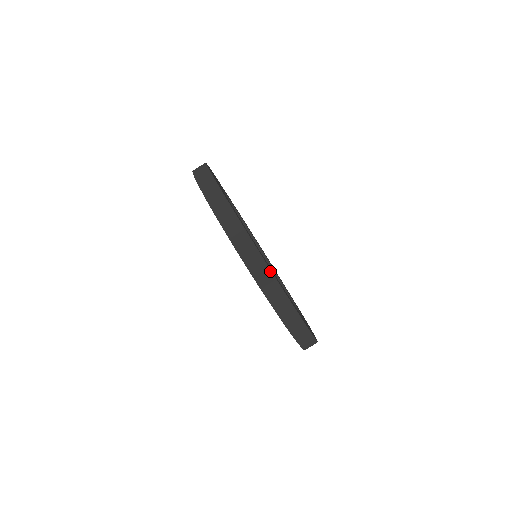
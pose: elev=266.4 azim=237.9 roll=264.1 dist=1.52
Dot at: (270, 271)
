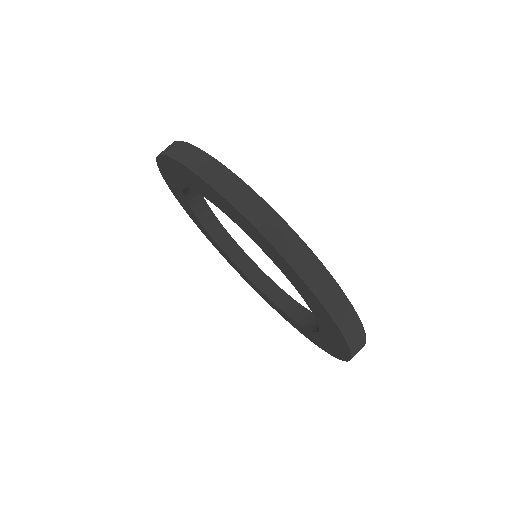
Dot at: (182, 142)
